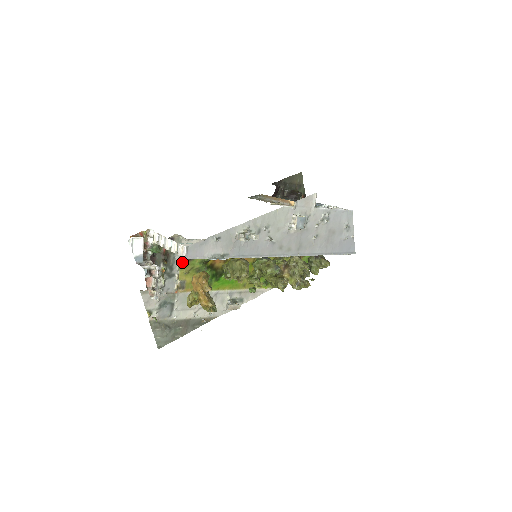
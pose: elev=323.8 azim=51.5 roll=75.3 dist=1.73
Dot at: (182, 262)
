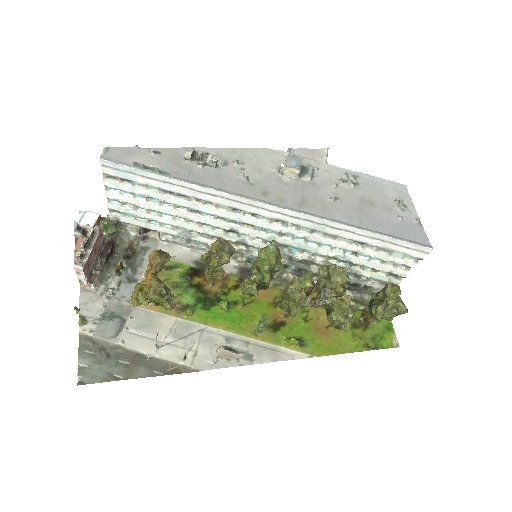
Dot at: occluded
